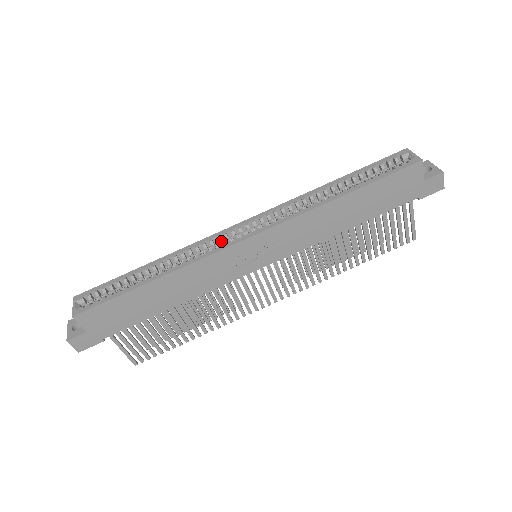
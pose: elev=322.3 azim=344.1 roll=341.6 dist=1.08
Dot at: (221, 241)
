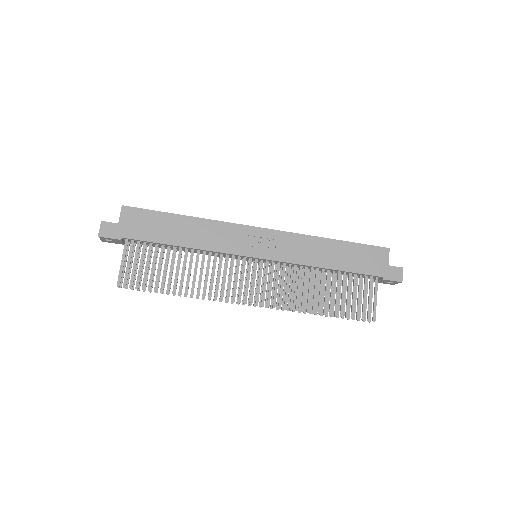
Dot at: occluded
